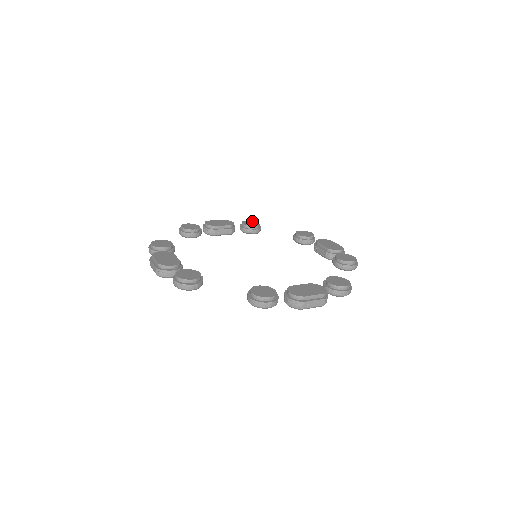
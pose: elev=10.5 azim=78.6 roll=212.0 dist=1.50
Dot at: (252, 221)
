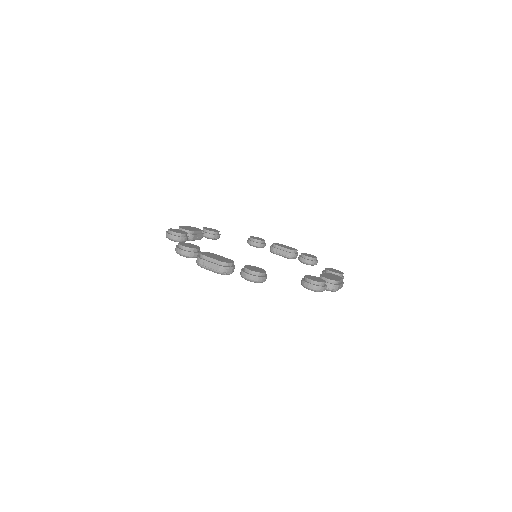
Dot at: (315, 256)
